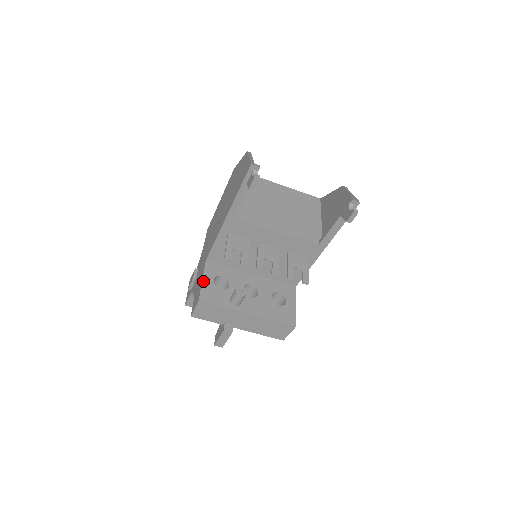
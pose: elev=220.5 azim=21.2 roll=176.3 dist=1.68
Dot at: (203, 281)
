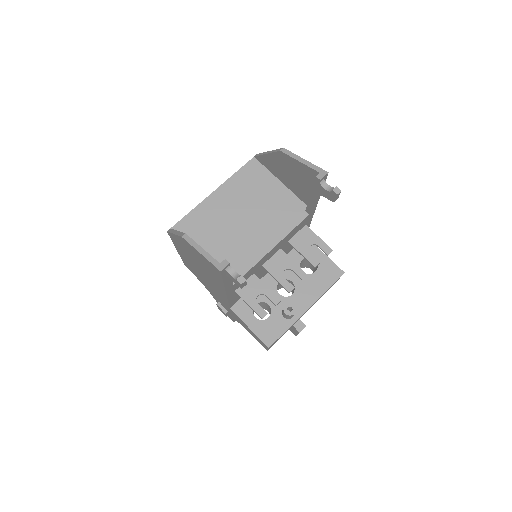
Dot at: (251, 329)
